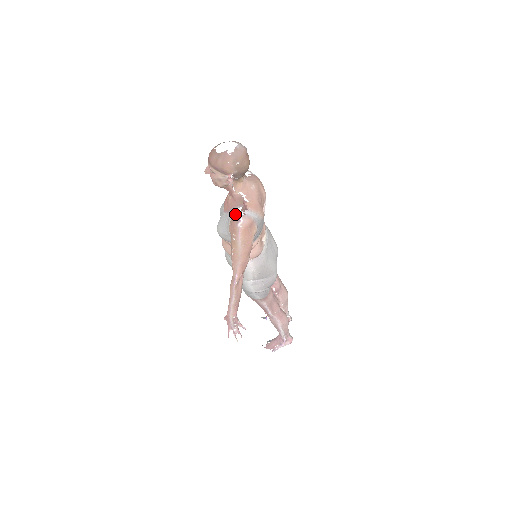
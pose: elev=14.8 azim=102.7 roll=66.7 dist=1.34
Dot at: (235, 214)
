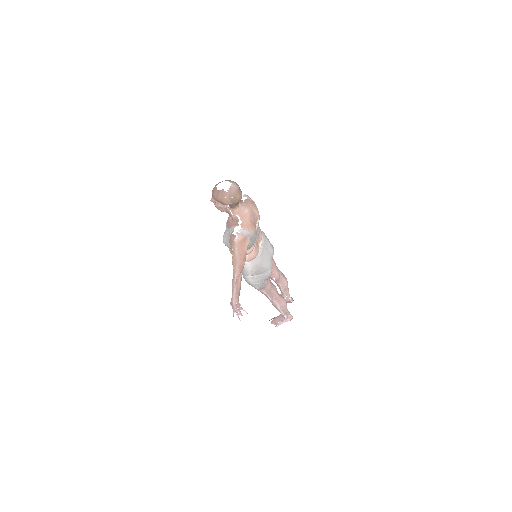
Dot at: (233, 231)
